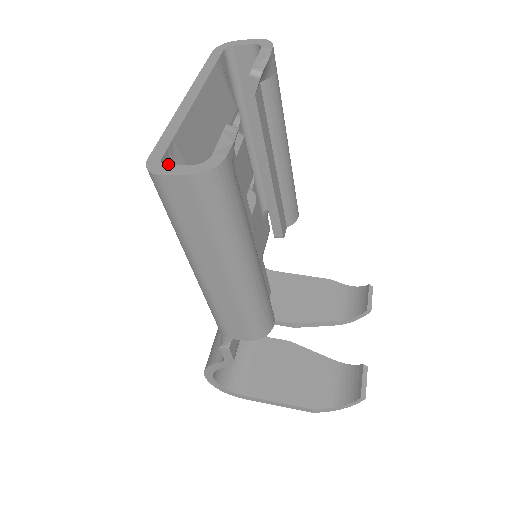
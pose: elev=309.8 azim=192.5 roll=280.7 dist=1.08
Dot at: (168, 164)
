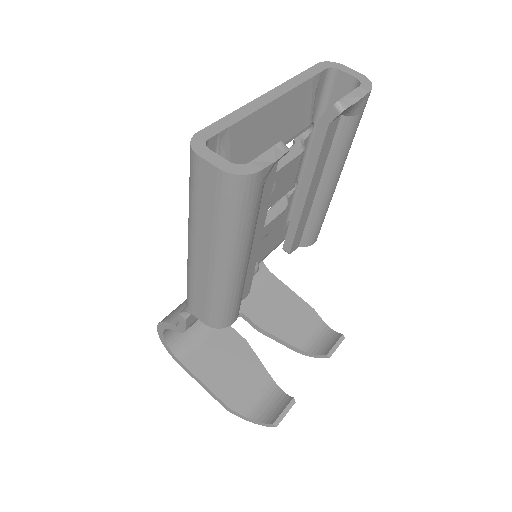
Dot at: (212, 146)
